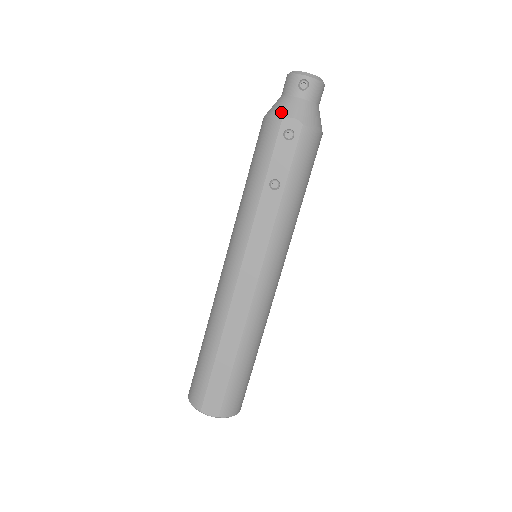
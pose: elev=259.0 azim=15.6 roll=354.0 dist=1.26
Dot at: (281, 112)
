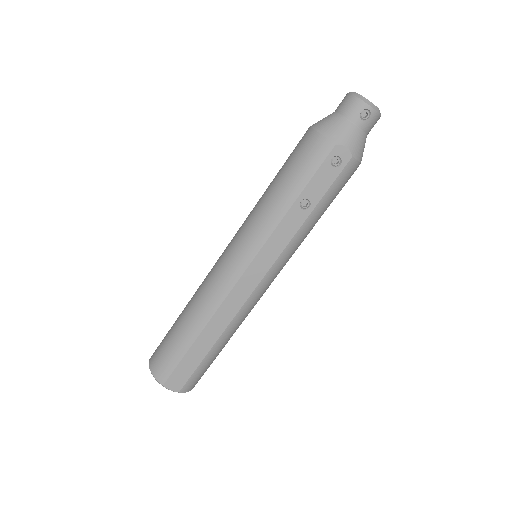
Dot at: (336, 136)
